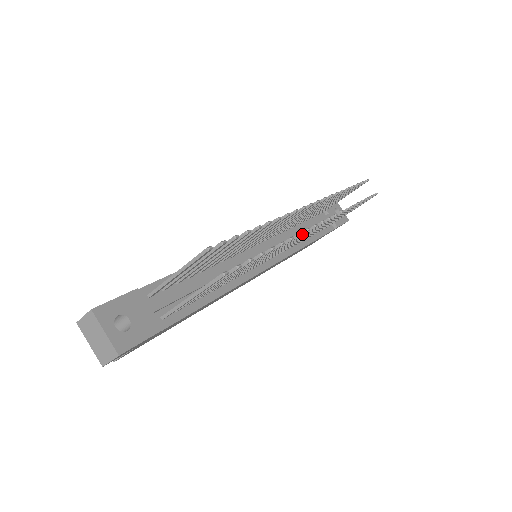
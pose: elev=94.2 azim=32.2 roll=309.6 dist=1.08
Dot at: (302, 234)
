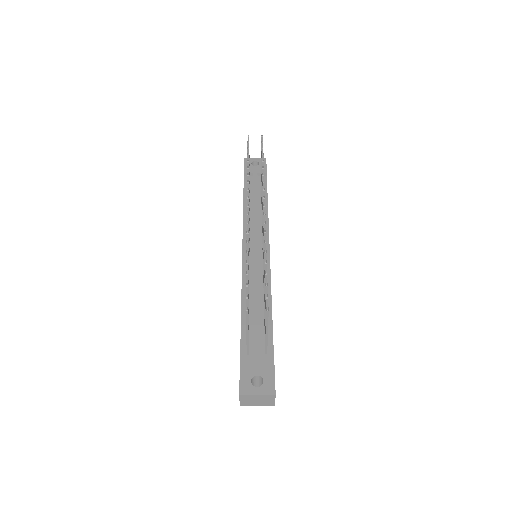
Dot at: (265, 228)
